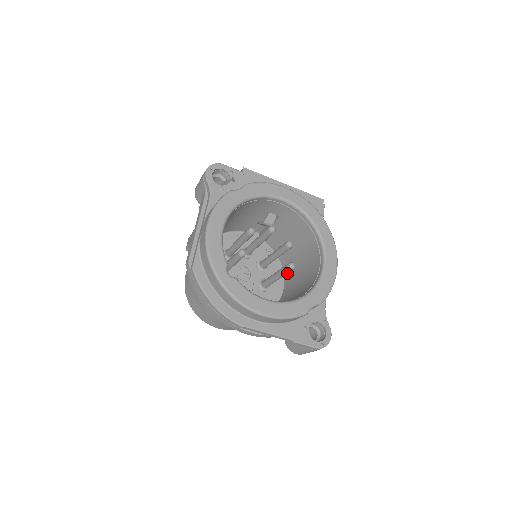
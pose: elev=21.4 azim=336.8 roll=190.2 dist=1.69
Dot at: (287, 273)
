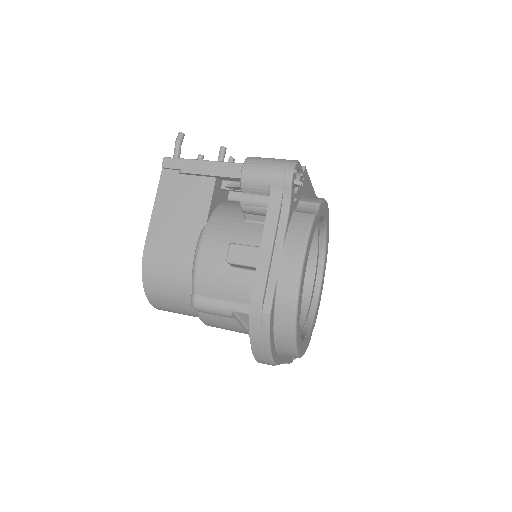
Dot at: occluded
